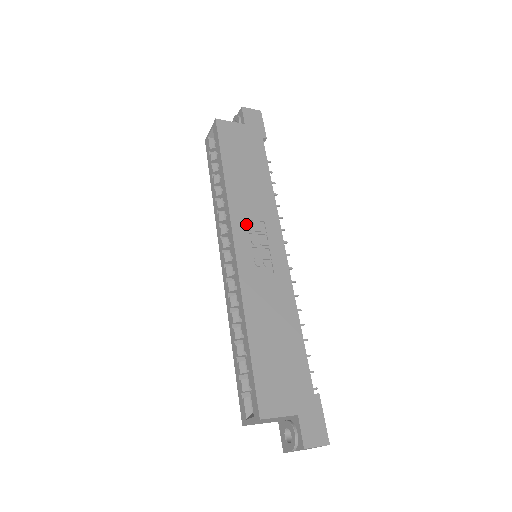
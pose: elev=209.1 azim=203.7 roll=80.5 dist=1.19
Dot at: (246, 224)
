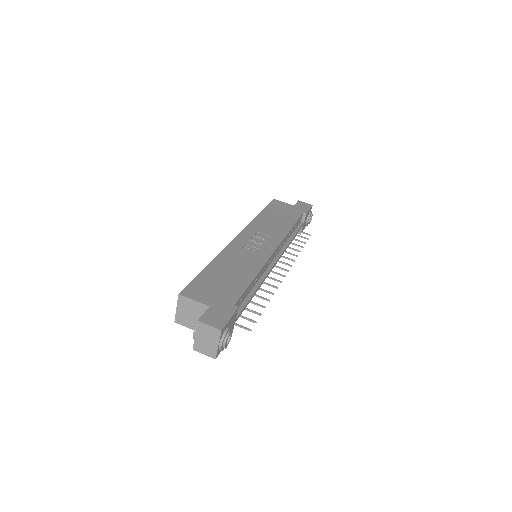
Dot at: (255, 232)
